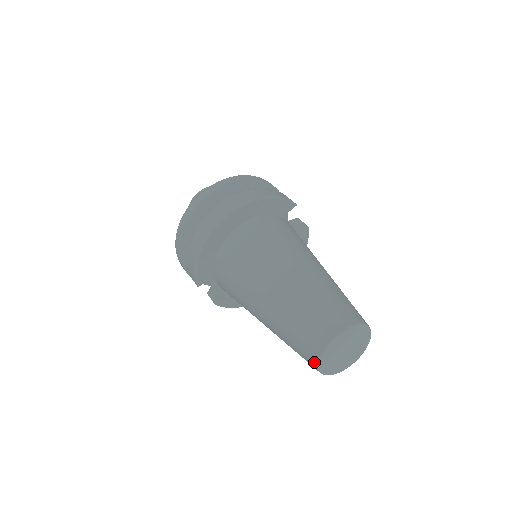
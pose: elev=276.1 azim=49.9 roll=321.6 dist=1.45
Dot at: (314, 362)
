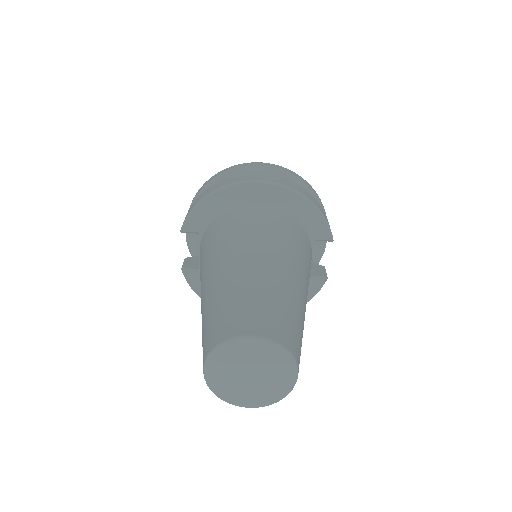
Dot at: (207, 351)
